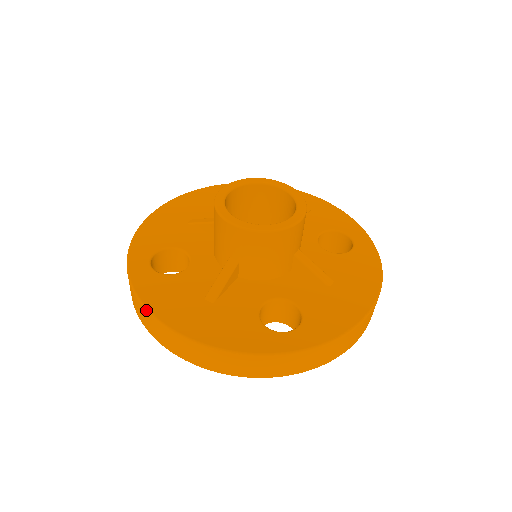
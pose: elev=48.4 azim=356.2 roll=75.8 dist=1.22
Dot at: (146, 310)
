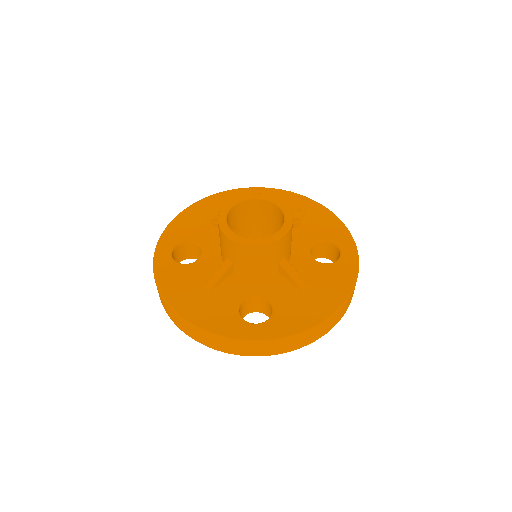
Dot at: (158, 290)
